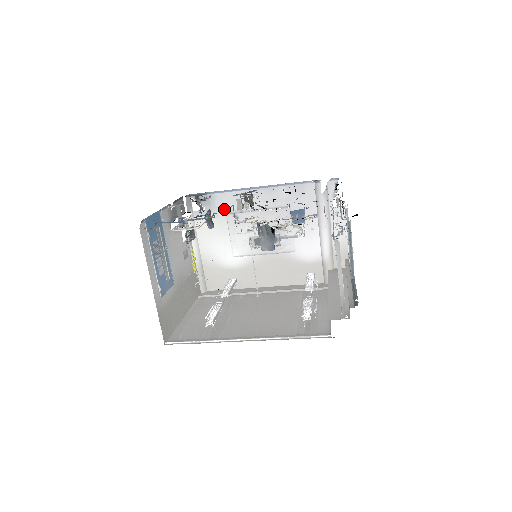
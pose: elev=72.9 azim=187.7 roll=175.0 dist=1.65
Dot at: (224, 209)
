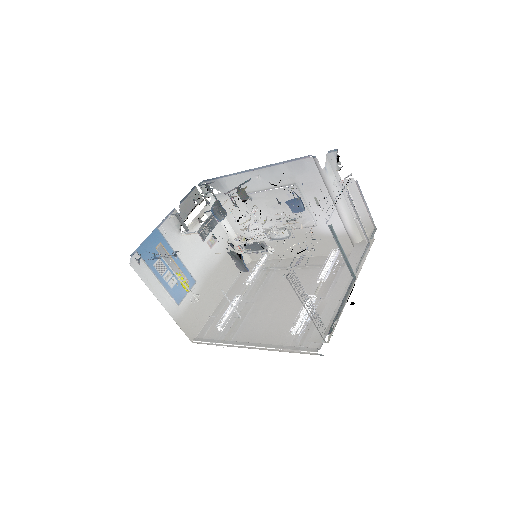
Dot at: occluded
